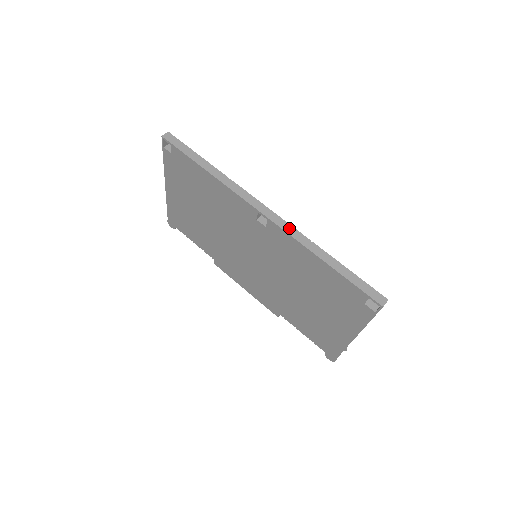
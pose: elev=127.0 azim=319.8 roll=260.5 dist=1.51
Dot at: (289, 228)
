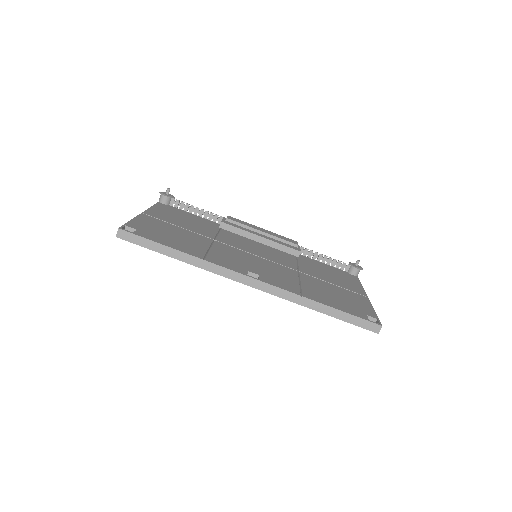
Dot at: (277, 291)
